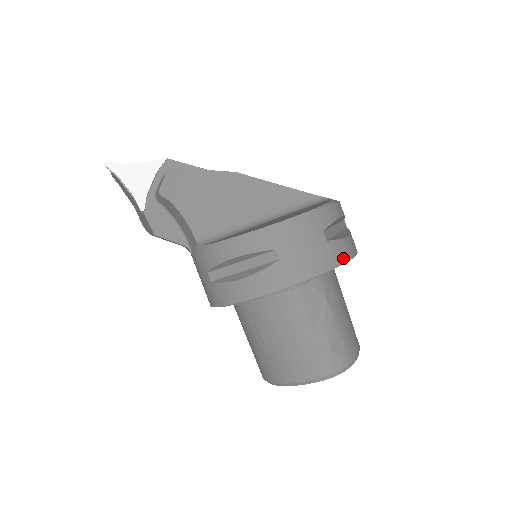
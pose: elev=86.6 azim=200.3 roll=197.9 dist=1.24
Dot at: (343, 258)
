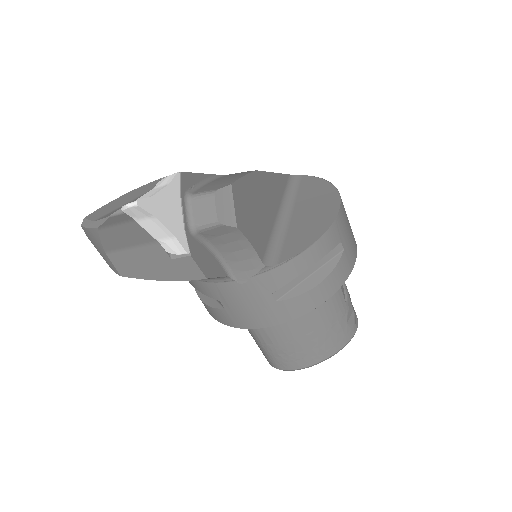
Dot at: occluded
